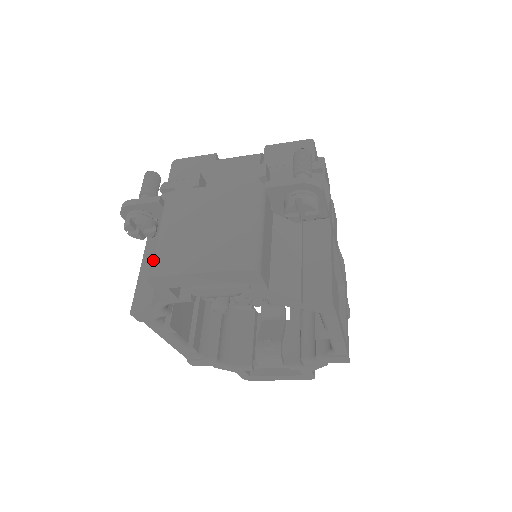
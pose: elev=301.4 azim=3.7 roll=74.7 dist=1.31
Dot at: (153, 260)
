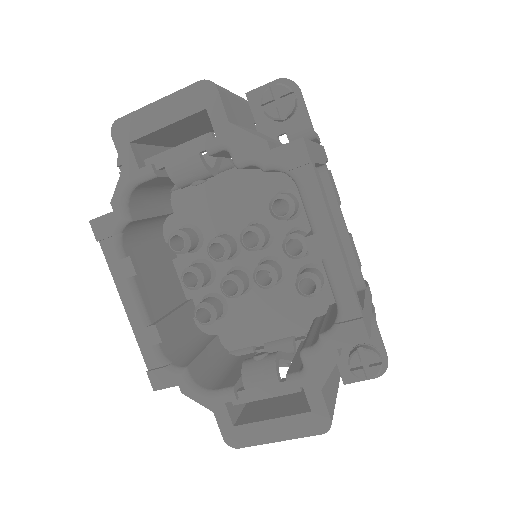
Dot at: occluded
